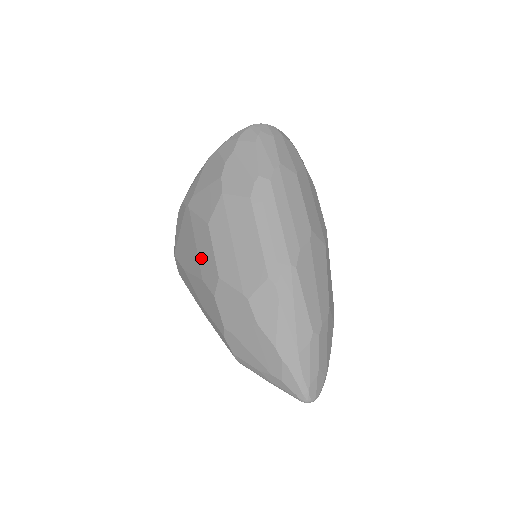
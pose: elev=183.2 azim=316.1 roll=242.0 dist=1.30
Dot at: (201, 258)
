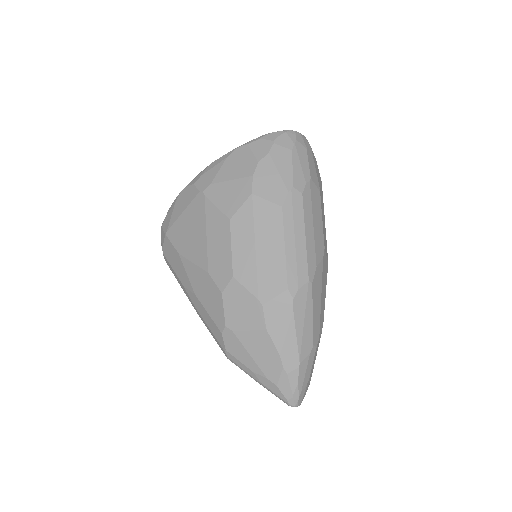
Dot at: (211, 250)
